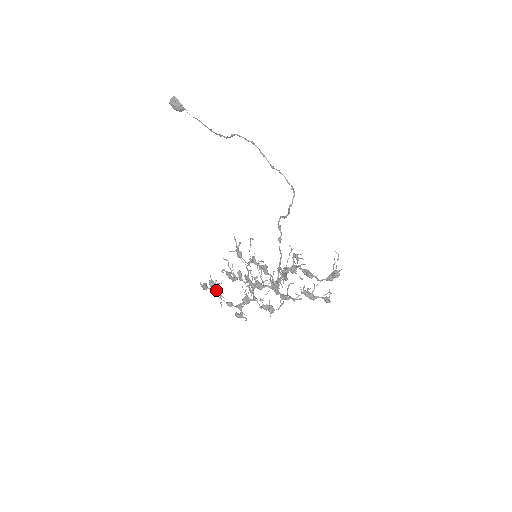
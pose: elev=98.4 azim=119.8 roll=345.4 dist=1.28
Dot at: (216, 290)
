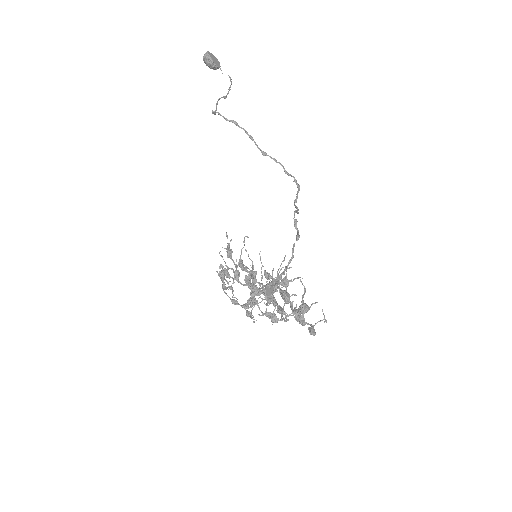
Dot at: (223, 284)
